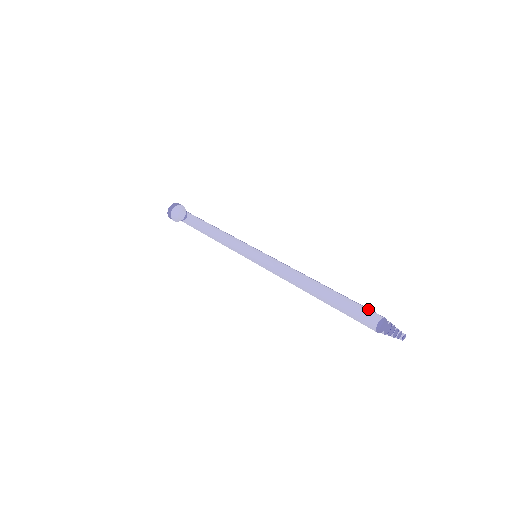
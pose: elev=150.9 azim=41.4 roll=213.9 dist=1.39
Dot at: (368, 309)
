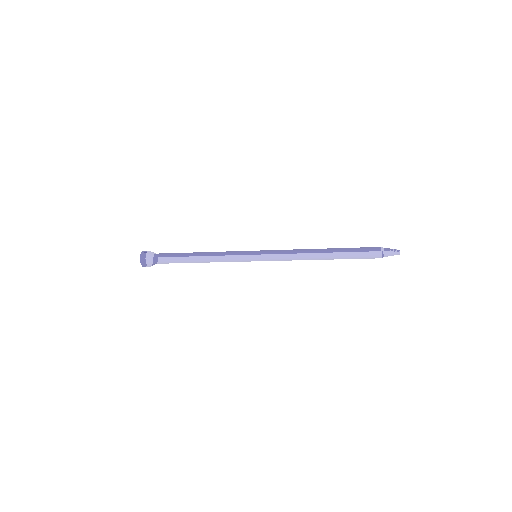
Dot at: occluded
